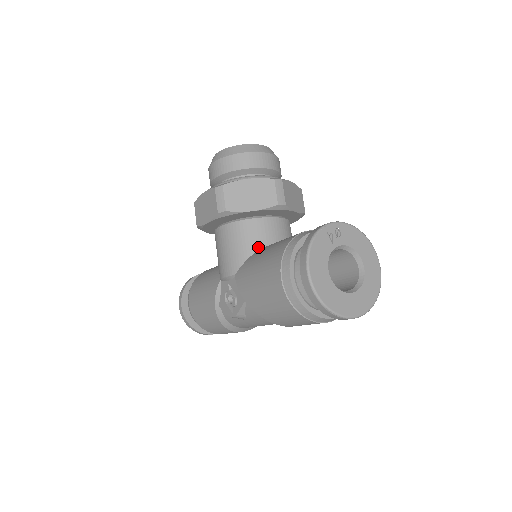
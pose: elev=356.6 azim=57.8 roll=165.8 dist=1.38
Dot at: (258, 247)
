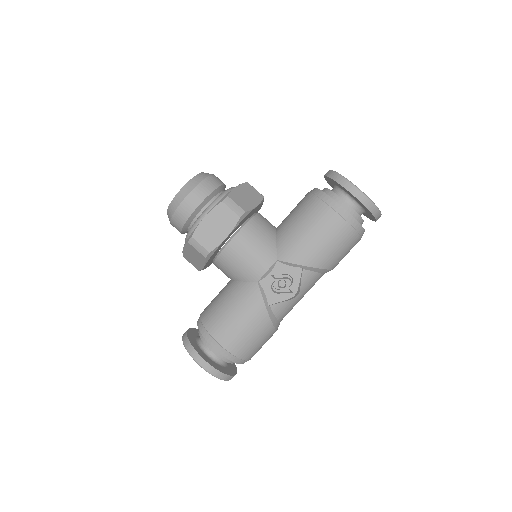
Dot at: (274, 232)
